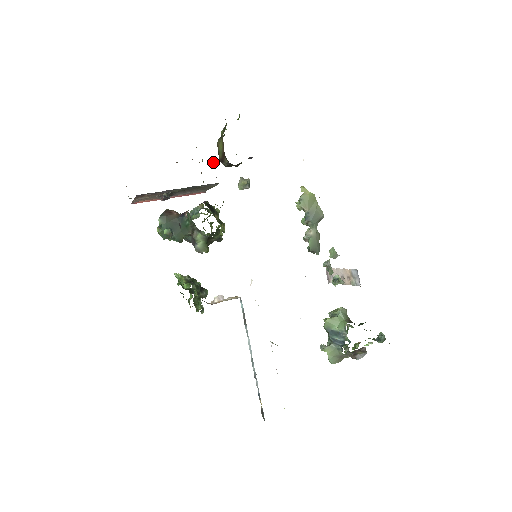
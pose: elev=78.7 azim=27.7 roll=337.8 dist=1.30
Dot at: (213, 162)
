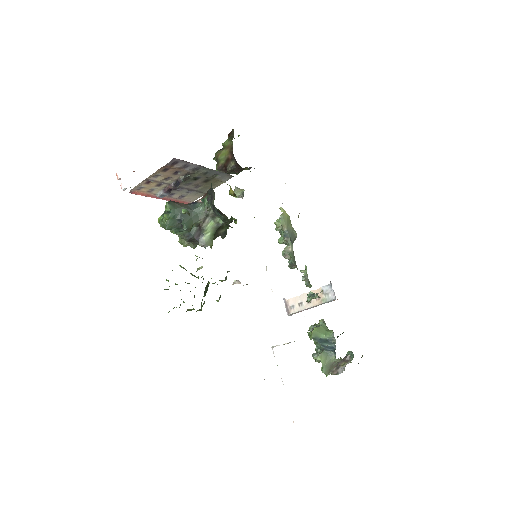
Dot at: occluded
